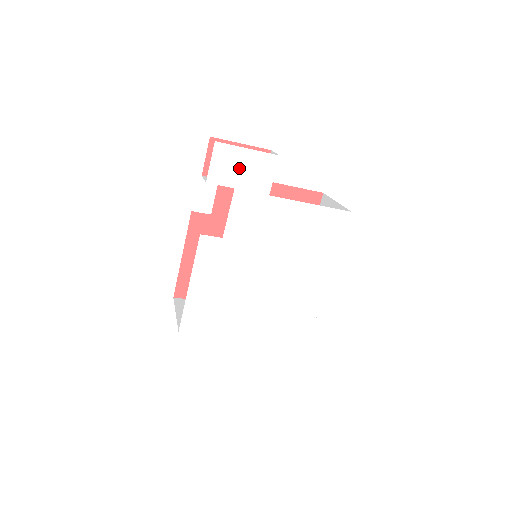
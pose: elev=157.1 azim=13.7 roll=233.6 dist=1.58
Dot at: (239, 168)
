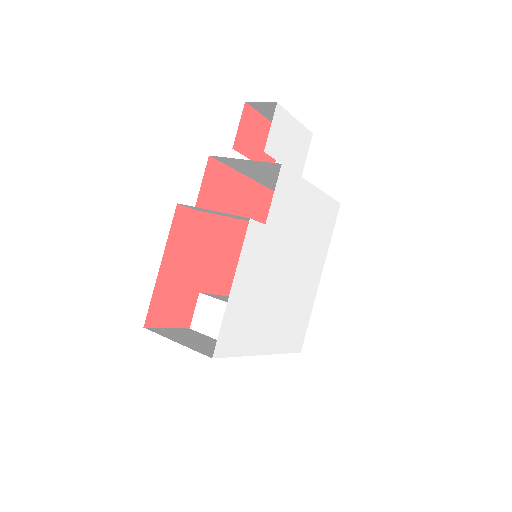
Dot at: (288, 140)
